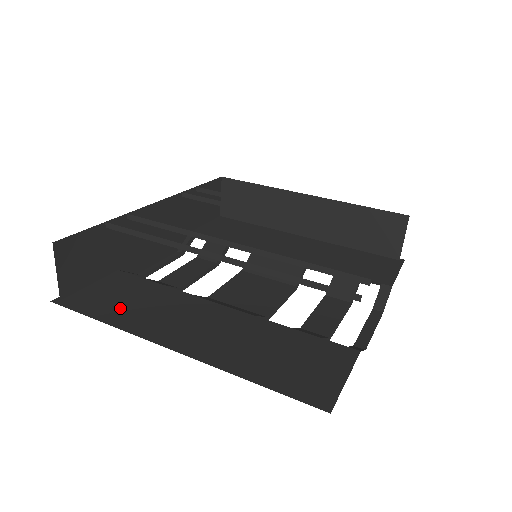
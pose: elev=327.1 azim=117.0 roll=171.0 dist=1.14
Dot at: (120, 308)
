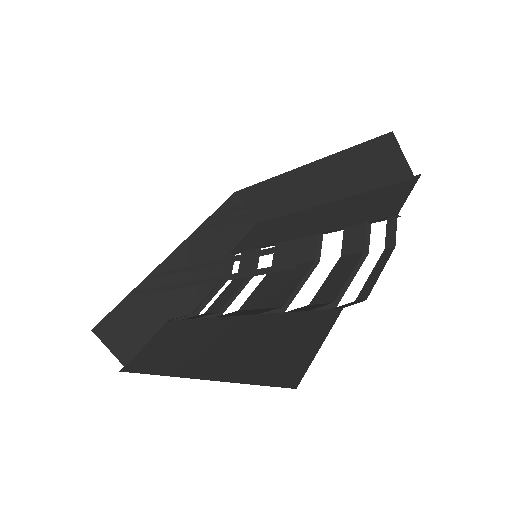
Dot at: (161, 356)
